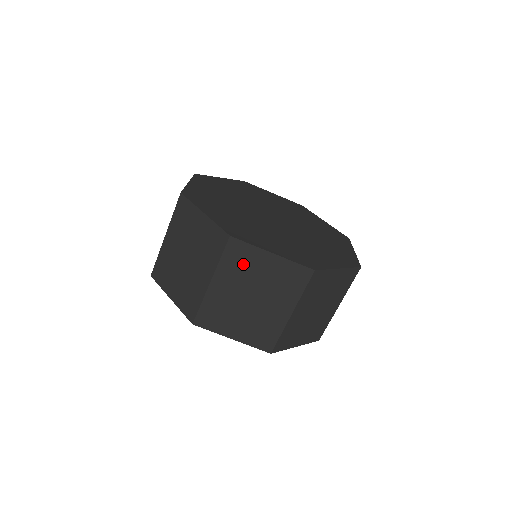
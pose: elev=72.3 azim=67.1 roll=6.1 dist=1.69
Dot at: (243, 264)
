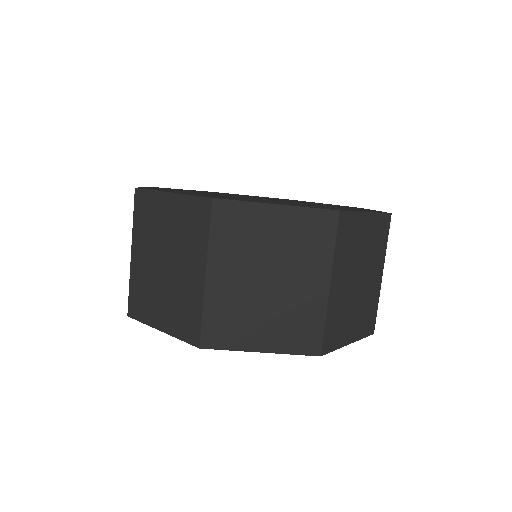
Dot at: (242, 233)
